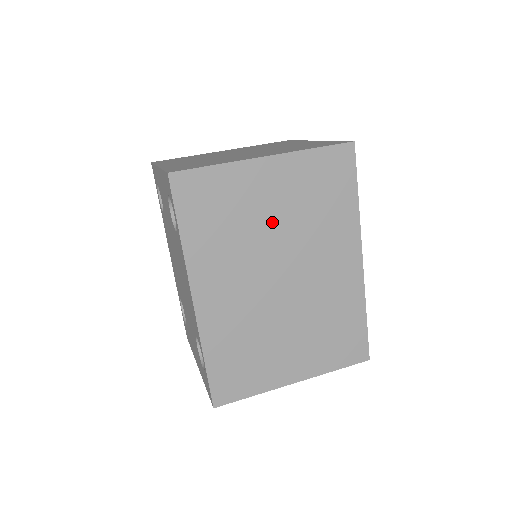
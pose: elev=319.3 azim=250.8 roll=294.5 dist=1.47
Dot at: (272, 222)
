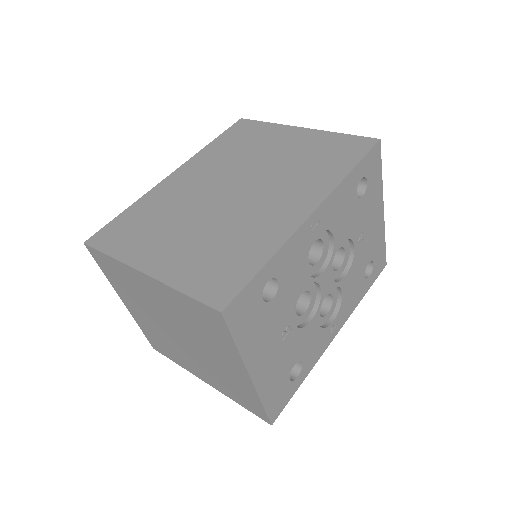
Dot at: (268, 157)
